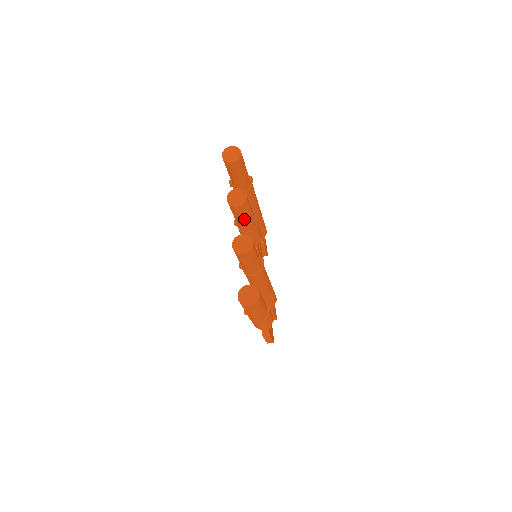
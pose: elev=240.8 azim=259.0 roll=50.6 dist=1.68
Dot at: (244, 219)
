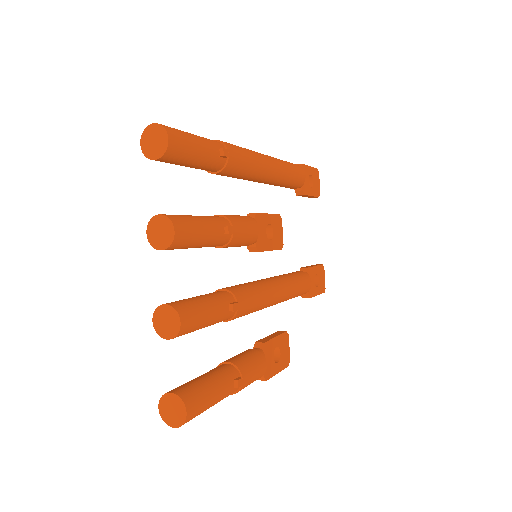
Dot at: (194, 247)
